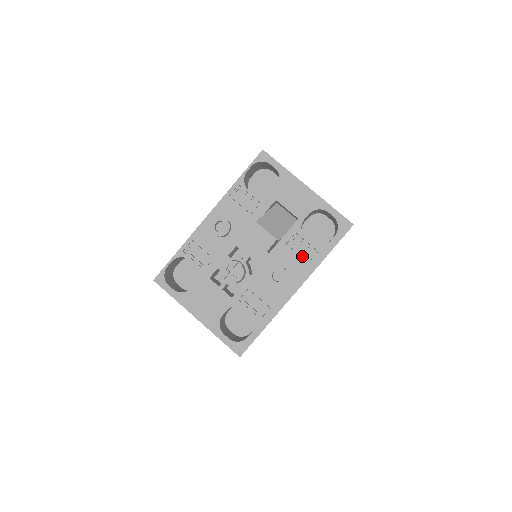
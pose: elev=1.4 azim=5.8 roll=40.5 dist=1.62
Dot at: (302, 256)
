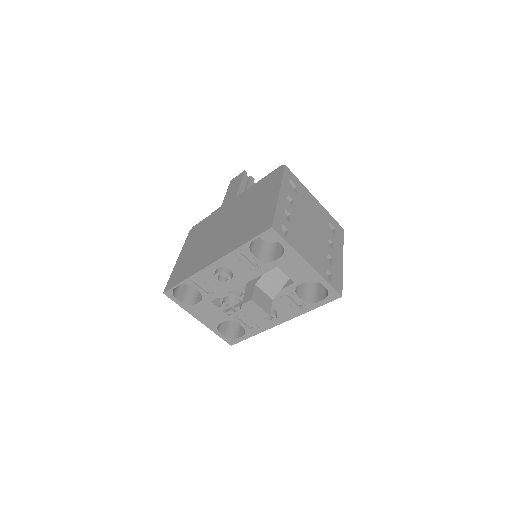
Dot at: (292, 306)
